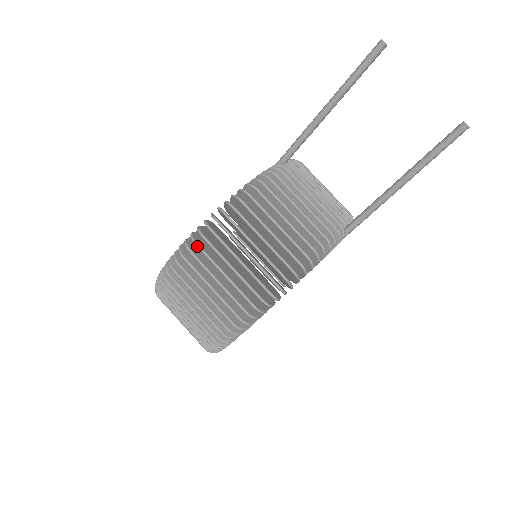
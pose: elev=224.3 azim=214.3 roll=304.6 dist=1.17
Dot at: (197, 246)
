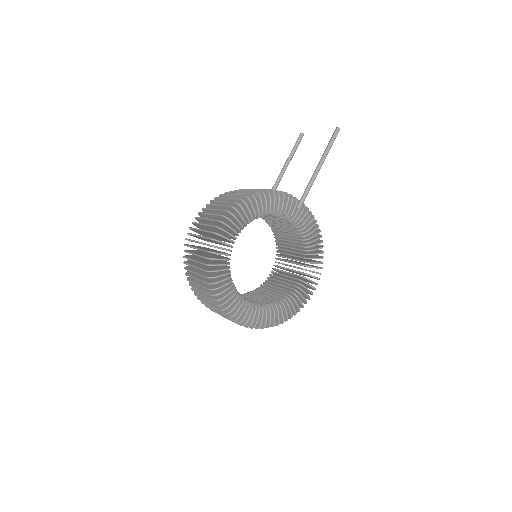
Dot at: (207, 204)
